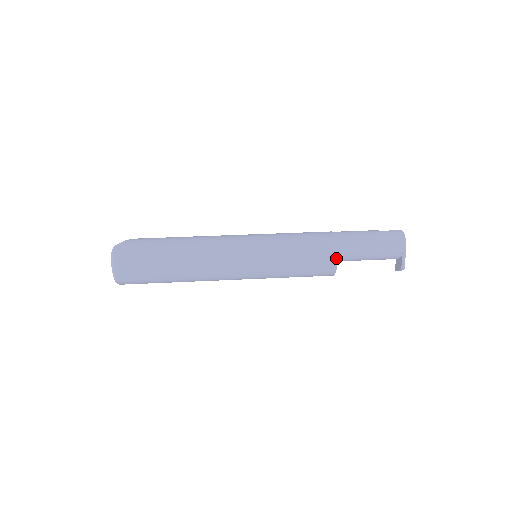
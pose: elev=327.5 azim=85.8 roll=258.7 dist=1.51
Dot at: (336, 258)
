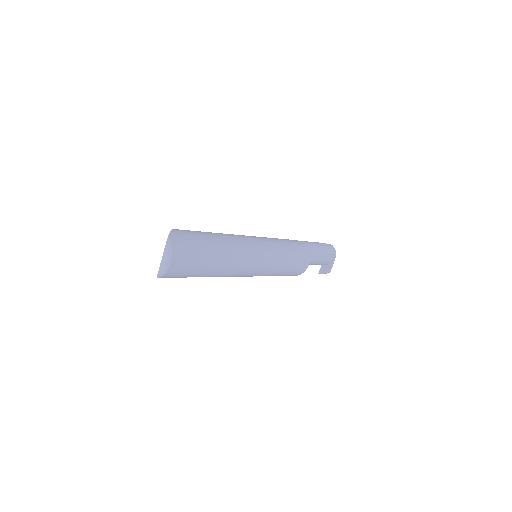
Dot at: (309, 262)
